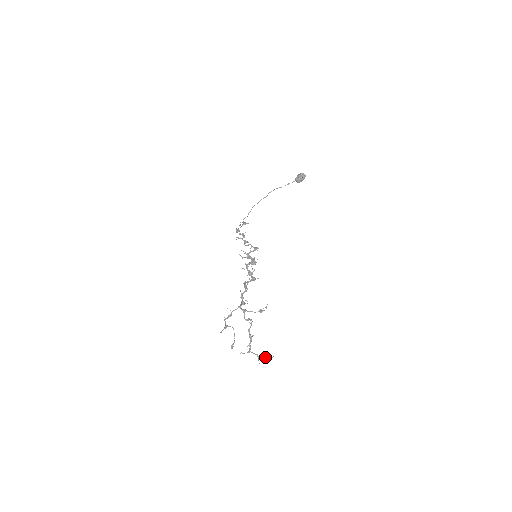
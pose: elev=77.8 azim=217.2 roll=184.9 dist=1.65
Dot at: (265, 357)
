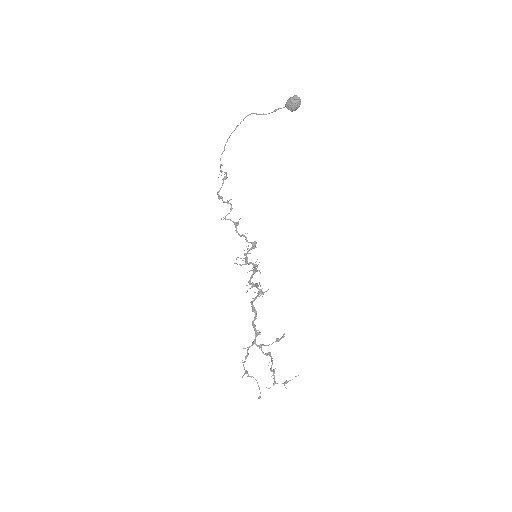
Dot at: (290, 380)
